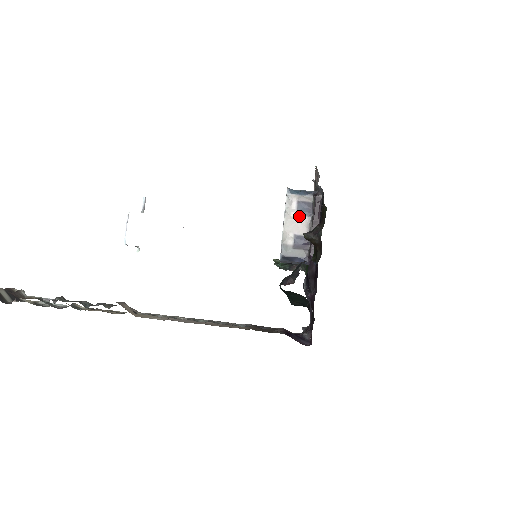
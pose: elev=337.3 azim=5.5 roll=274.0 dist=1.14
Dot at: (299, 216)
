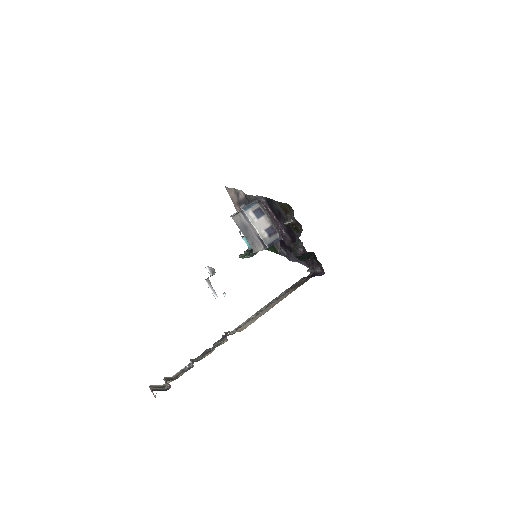
Dot at: (259, 219)
